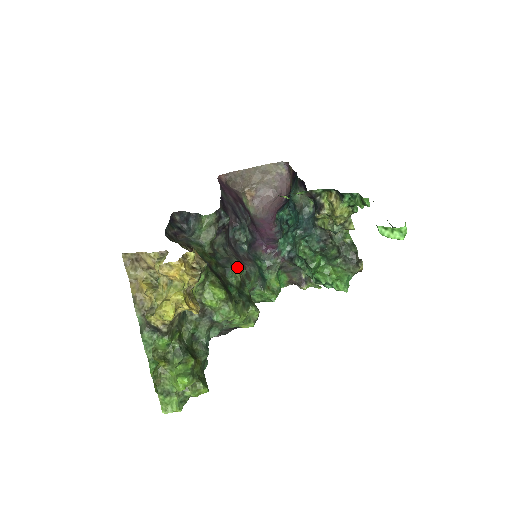
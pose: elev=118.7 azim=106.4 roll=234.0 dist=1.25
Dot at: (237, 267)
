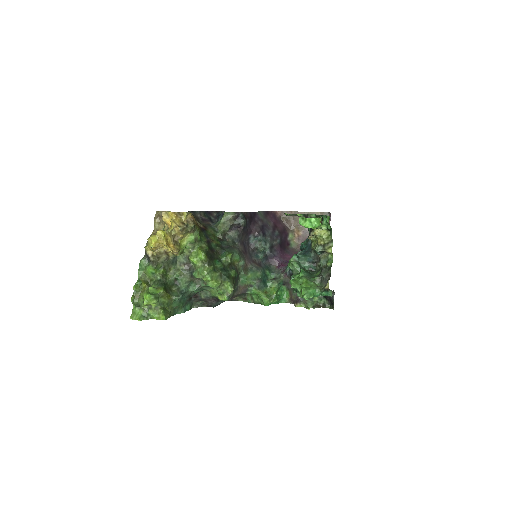
Dot at: (232, 252)
